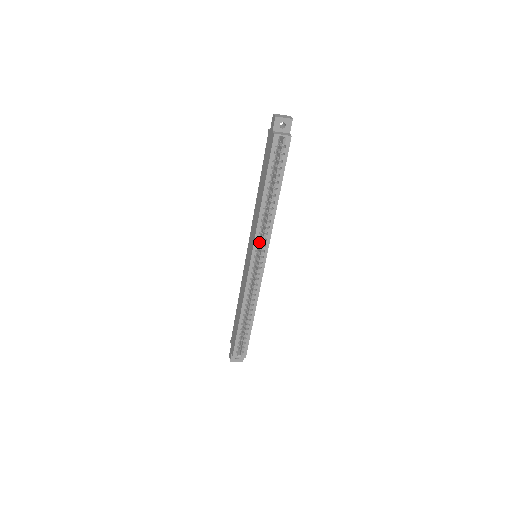
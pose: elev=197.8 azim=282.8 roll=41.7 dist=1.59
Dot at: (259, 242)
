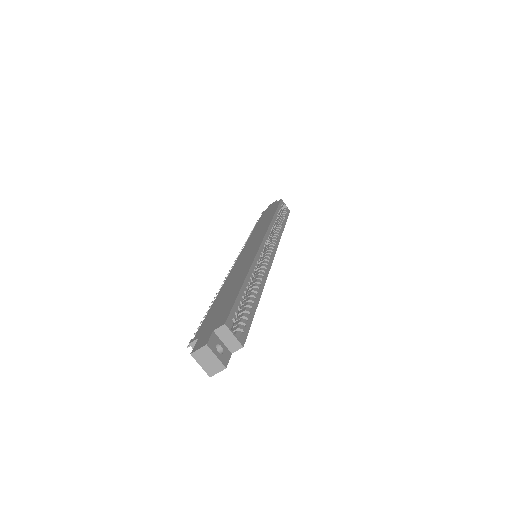
Dot at: (269, 237)
